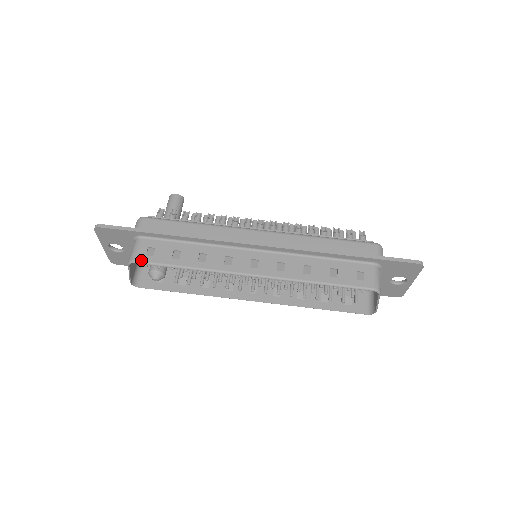
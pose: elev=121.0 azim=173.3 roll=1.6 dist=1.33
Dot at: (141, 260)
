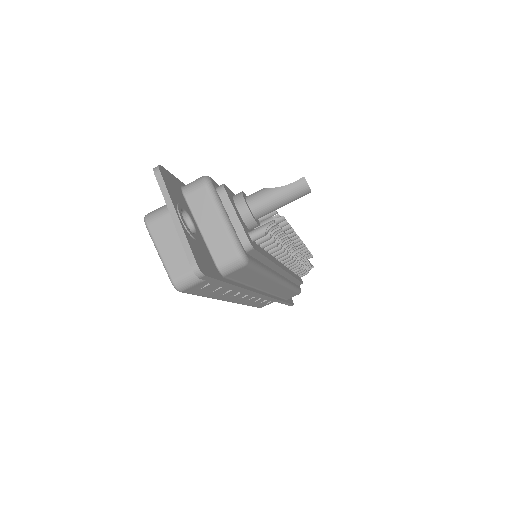
Dot at: (186, 292)
